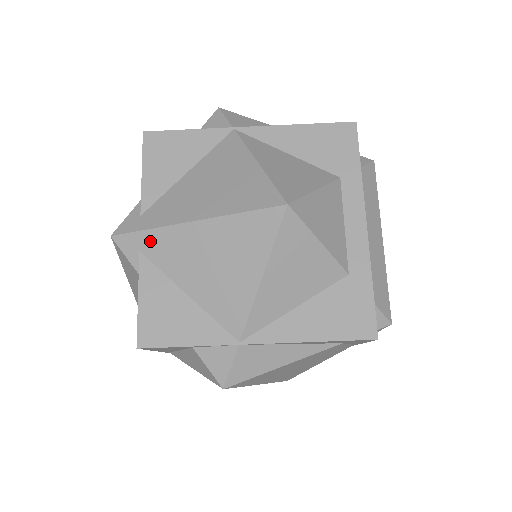
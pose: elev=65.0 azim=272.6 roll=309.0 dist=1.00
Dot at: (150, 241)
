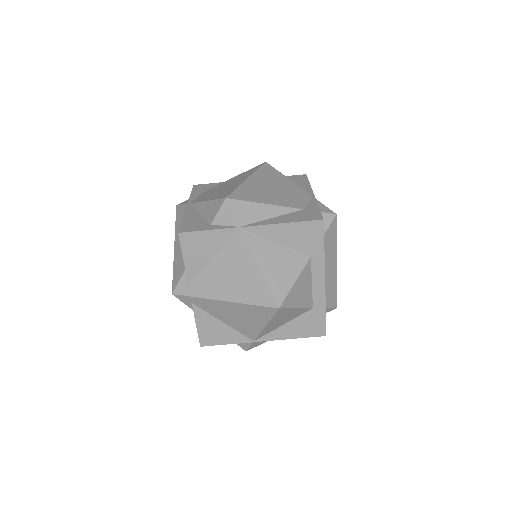
Dot at: (198, 301)
